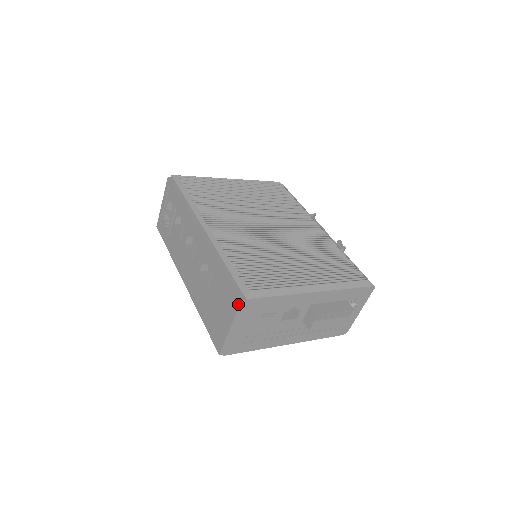
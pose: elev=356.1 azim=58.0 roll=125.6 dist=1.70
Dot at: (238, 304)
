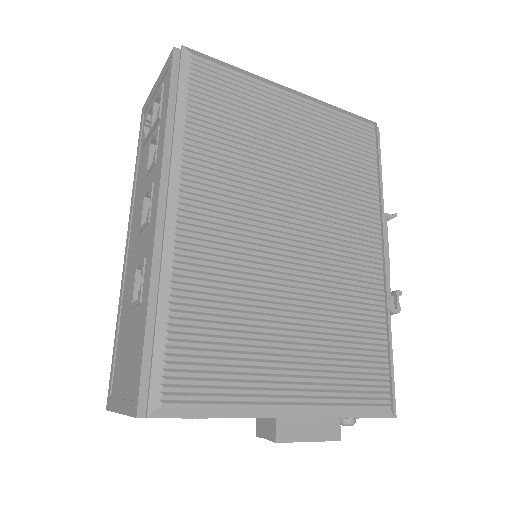
Dot at: (133, 413)
